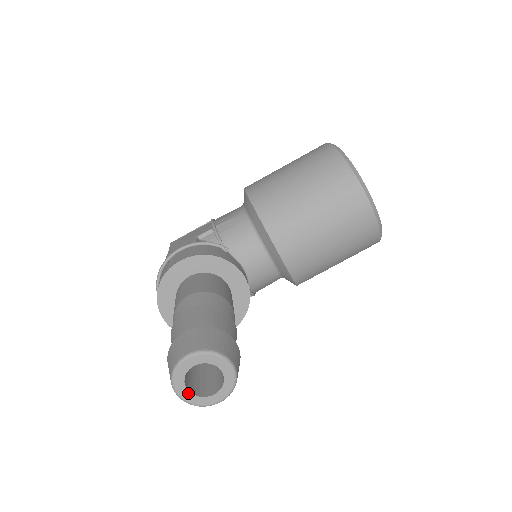
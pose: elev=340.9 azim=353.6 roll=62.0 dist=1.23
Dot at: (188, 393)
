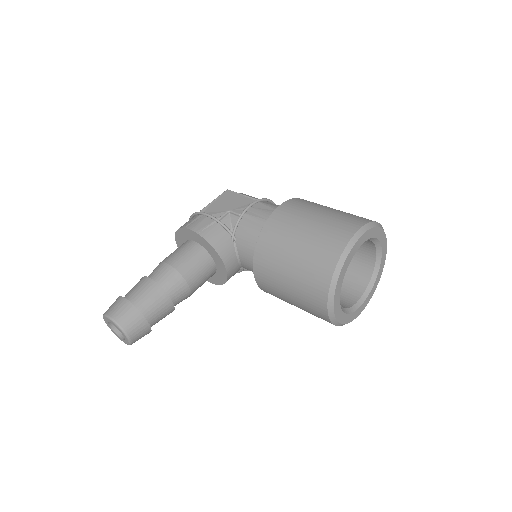
Dot at: (110, 327)
